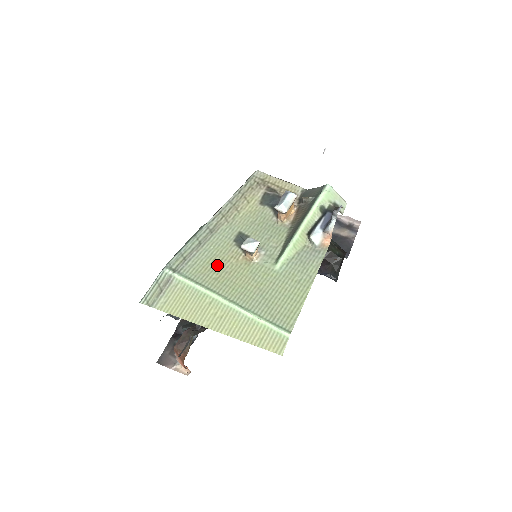
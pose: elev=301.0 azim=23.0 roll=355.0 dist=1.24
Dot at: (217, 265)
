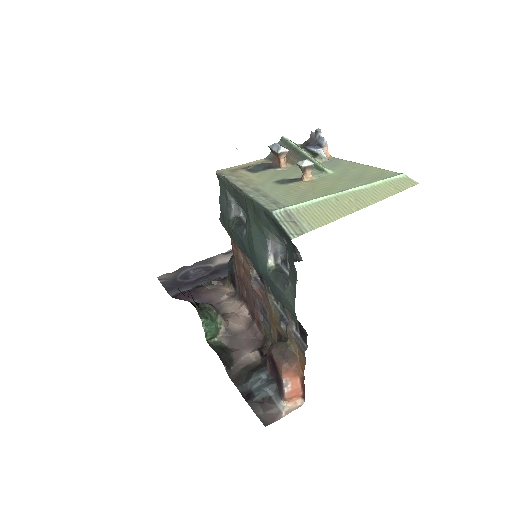
Dot at: (299, 192)
